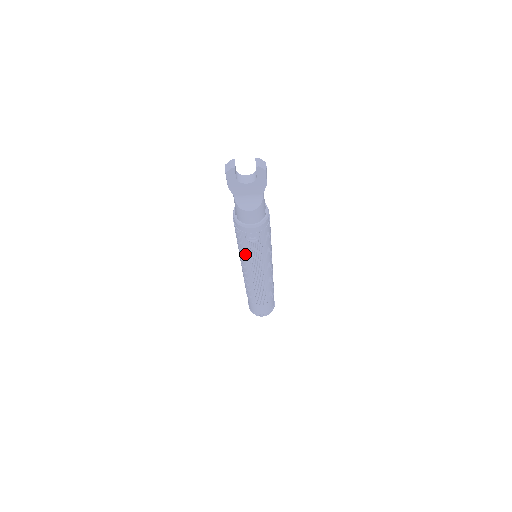
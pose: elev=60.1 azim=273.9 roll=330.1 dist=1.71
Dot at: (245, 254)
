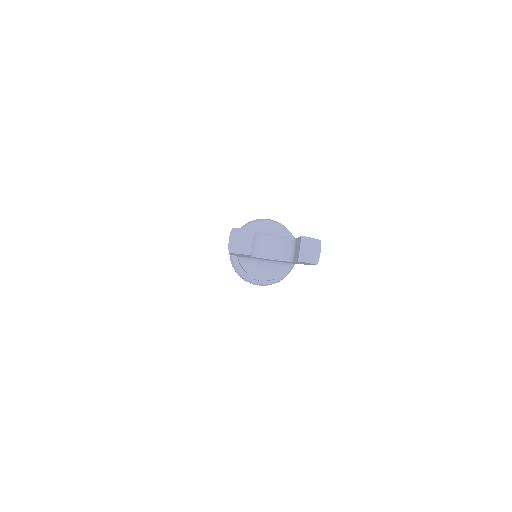
Dot at: occluded
